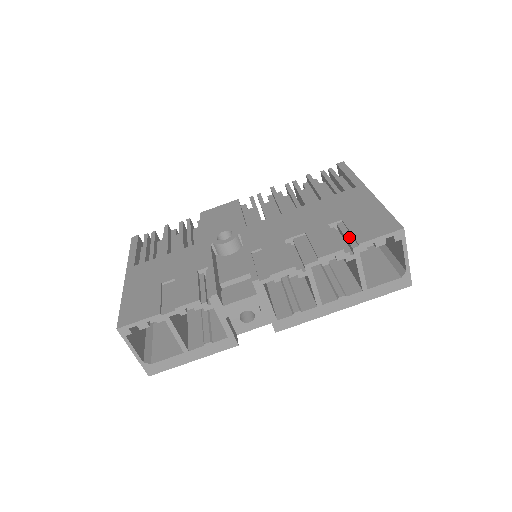
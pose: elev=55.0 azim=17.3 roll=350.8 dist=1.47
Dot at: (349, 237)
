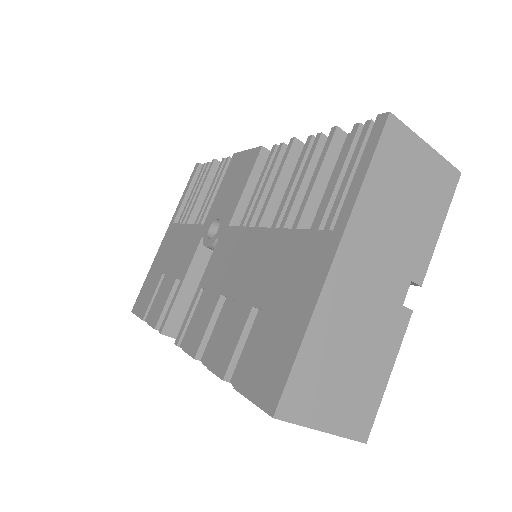
Dot at: (245, 358)
